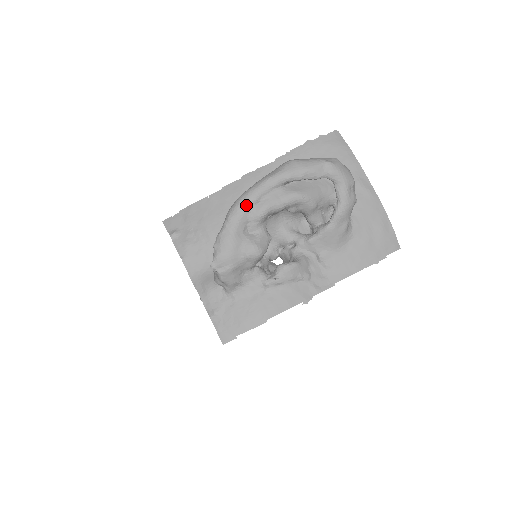
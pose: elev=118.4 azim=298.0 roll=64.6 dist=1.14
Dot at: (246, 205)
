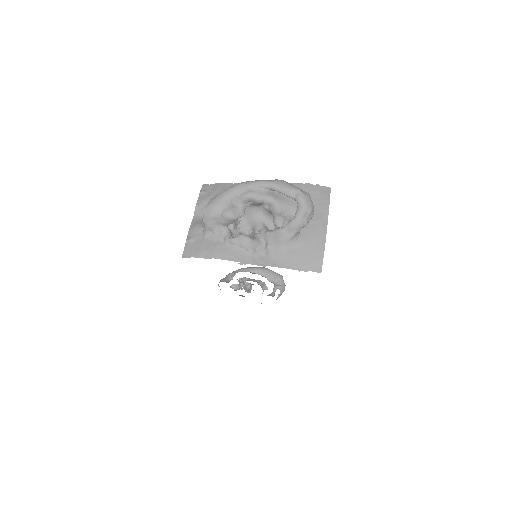
Dot at: (240, 187)
